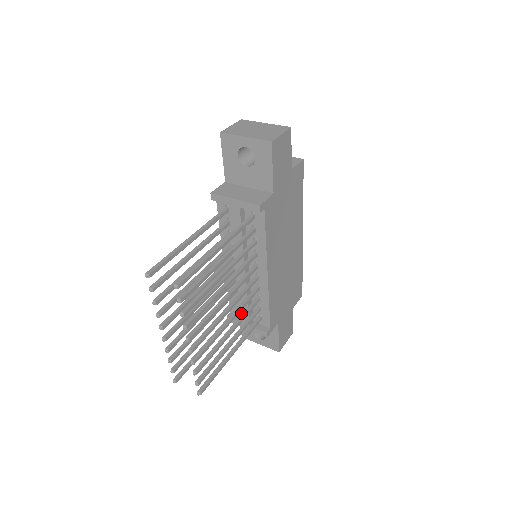
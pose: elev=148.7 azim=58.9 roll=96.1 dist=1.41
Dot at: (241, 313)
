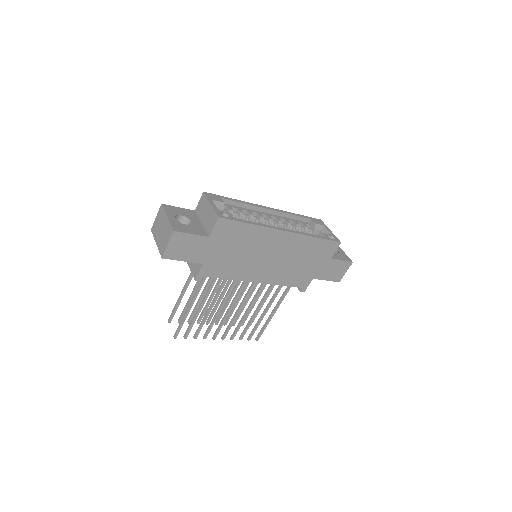
Dot at: occluded
